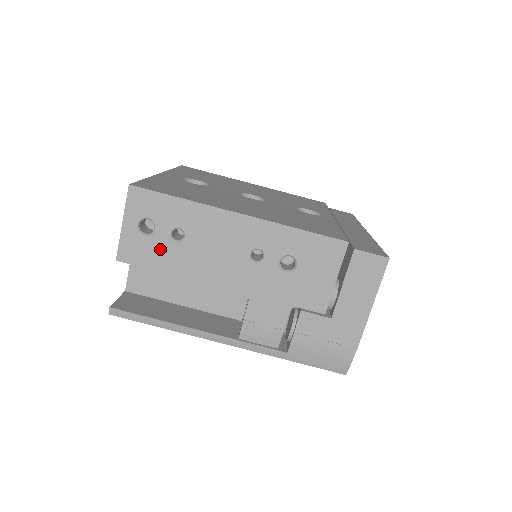
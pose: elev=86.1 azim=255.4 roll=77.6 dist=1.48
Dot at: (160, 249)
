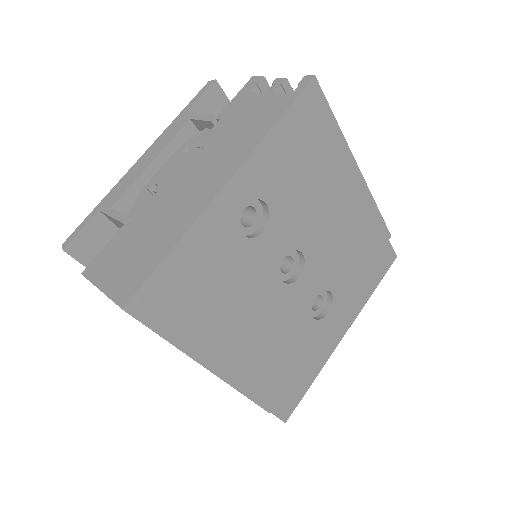
Dot at: occluded
